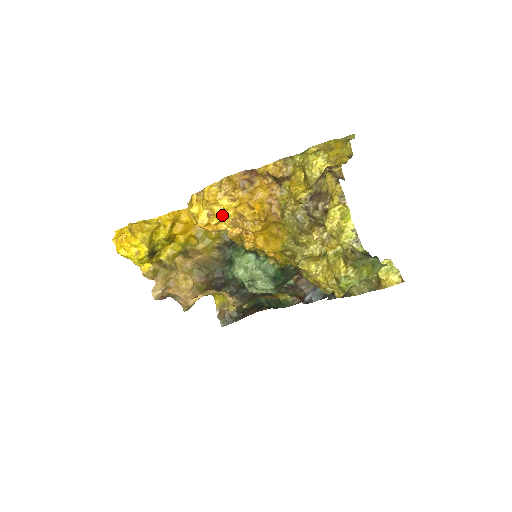
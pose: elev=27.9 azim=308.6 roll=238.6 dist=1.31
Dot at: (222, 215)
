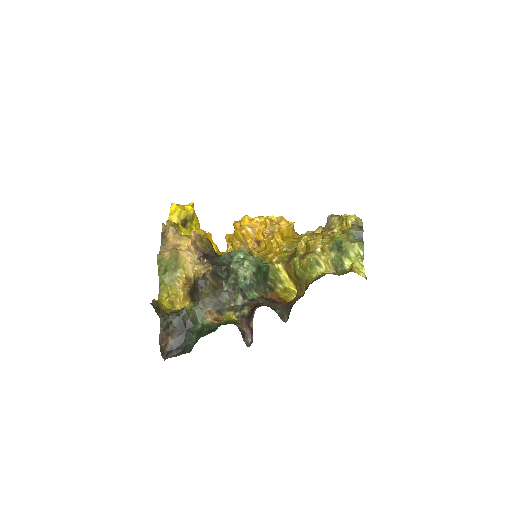
Dot at: (262, 223)
